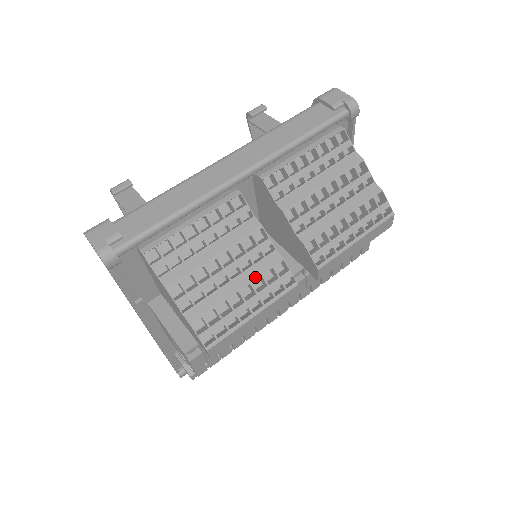
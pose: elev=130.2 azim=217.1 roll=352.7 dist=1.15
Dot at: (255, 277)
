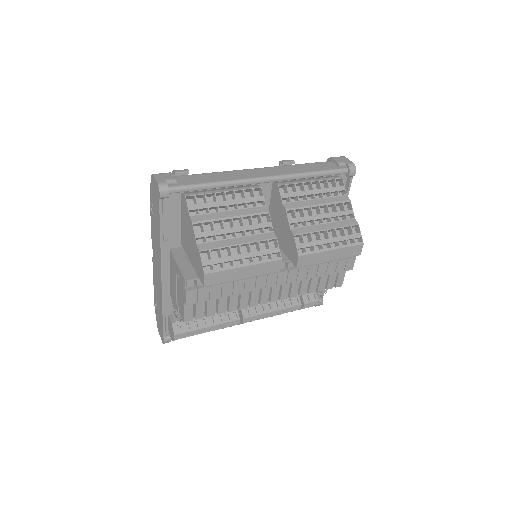
Dot at: (254, 241)
